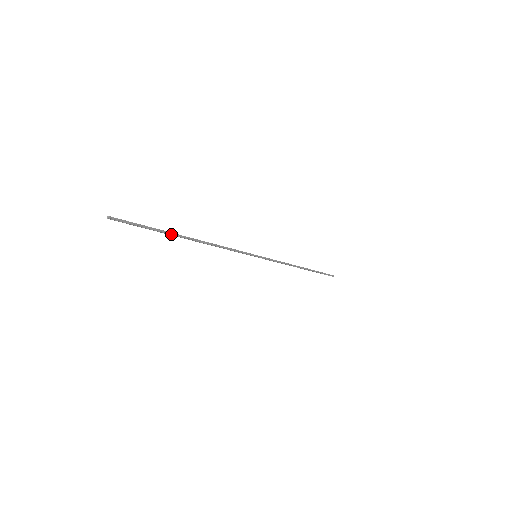
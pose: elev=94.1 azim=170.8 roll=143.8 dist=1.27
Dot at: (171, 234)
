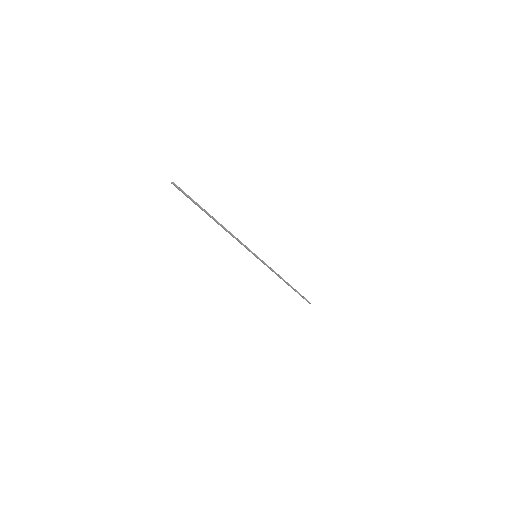
Dot at: (205, 211)
